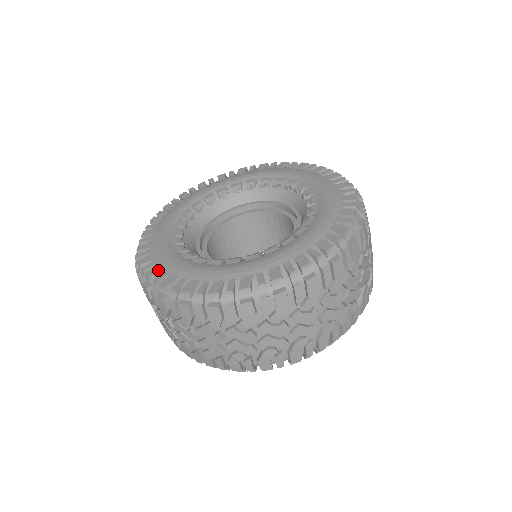
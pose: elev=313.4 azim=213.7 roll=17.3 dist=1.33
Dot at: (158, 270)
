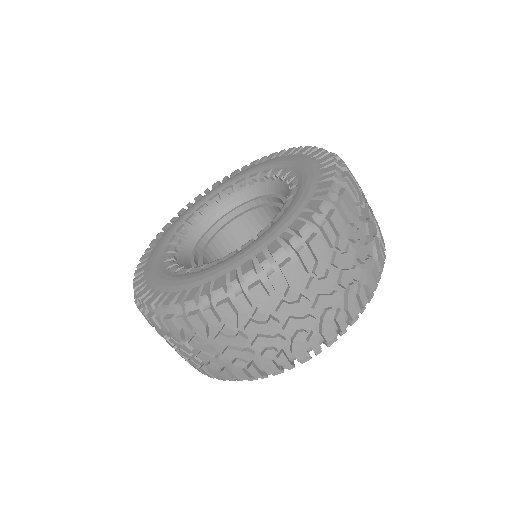
Dot at: (196, 290)
